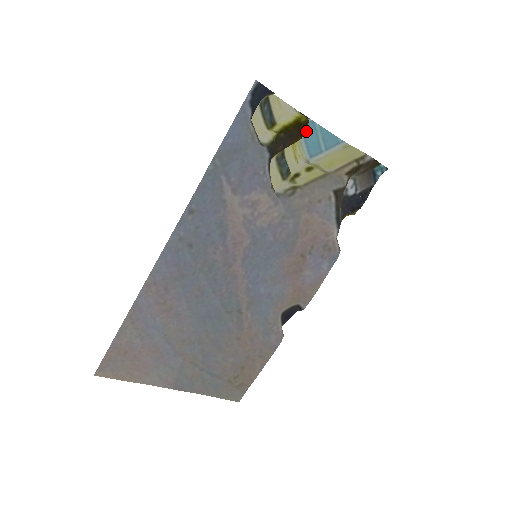
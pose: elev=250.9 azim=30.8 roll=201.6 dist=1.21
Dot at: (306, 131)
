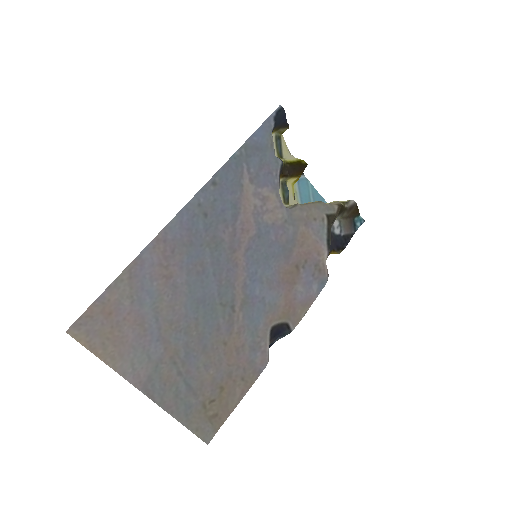
Dot at: (301, 184)
